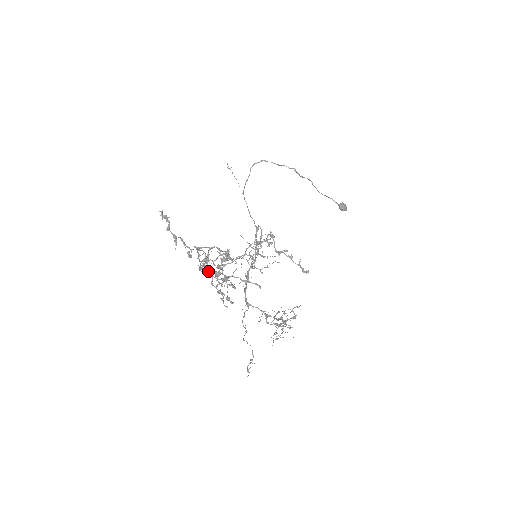
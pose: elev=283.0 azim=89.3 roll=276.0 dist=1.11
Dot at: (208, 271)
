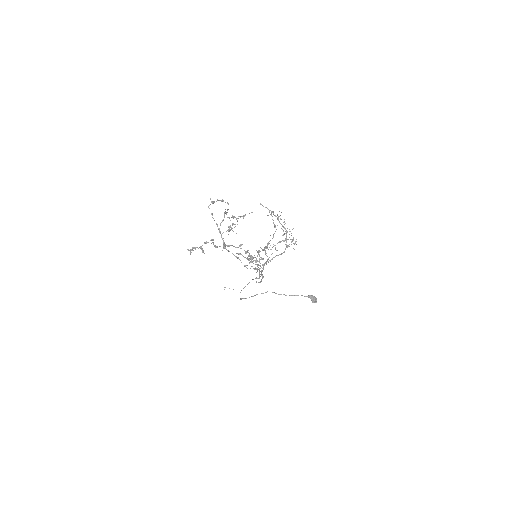
Dot at: (228, 245)
